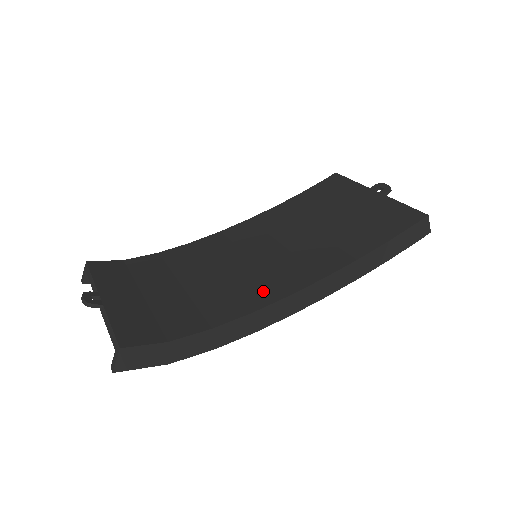
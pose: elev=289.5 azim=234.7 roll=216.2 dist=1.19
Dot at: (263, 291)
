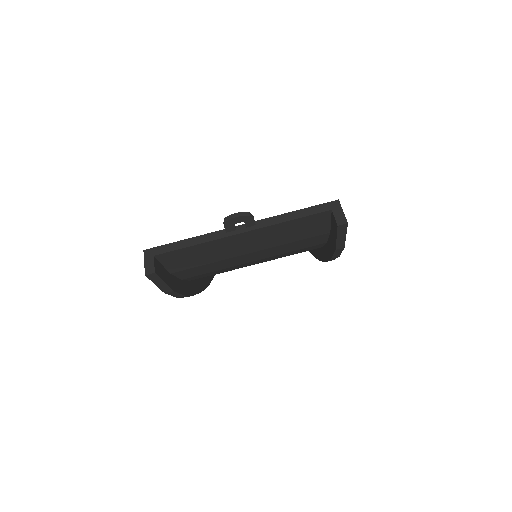
Dot at: occluded
